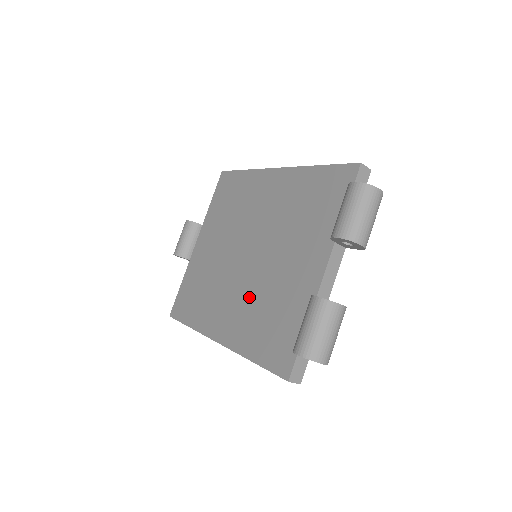
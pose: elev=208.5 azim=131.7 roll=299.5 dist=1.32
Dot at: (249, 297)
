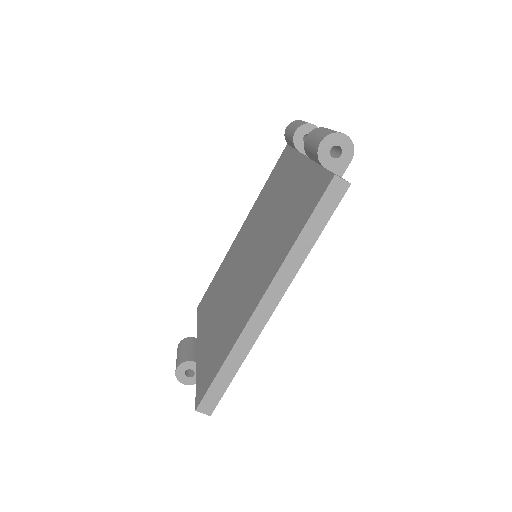
Dot at: (266, 250)
